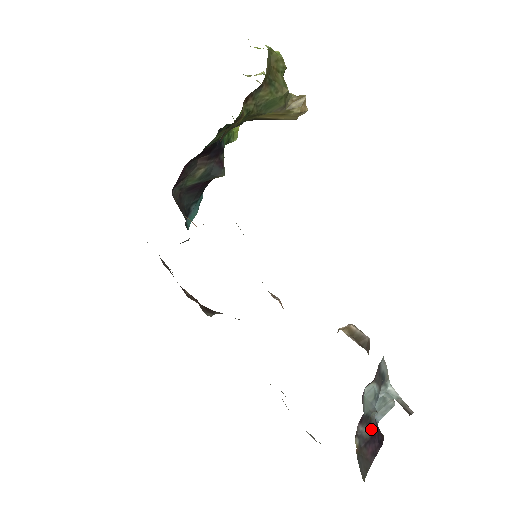
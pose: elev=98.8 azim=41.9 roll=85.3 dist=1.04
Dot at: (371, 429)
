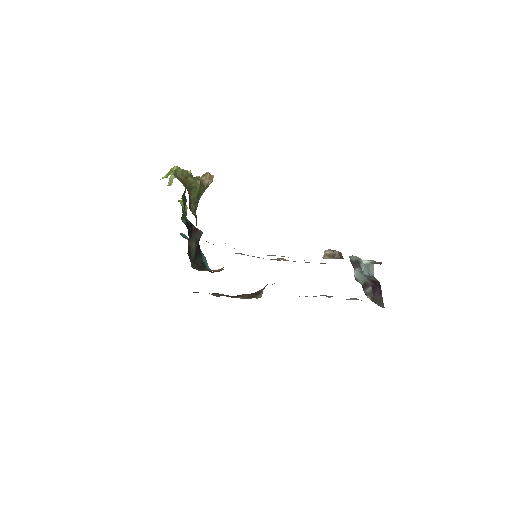
Dot at: (370, 287)
